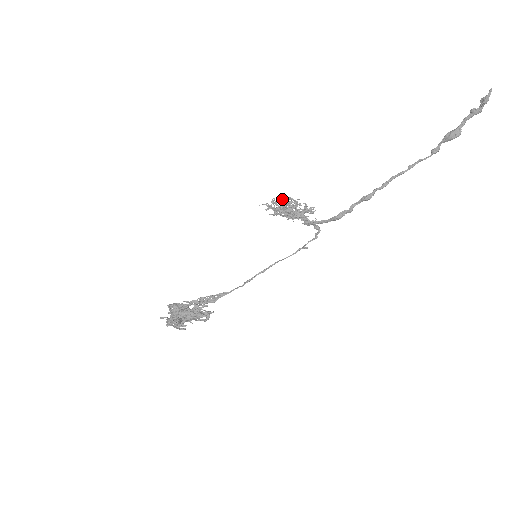
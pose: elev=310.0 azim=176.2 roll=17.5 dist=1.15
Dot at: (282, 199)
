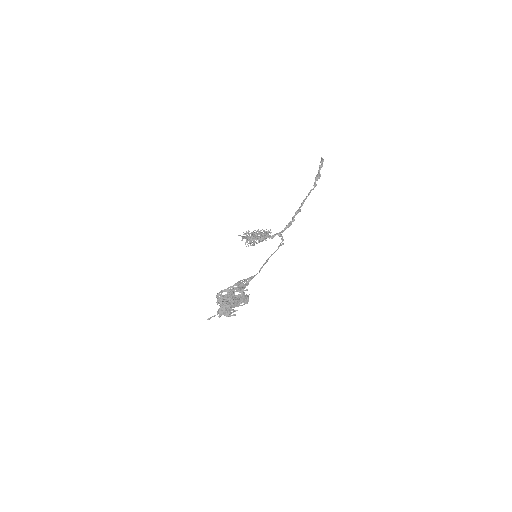
Dot at: occluded
